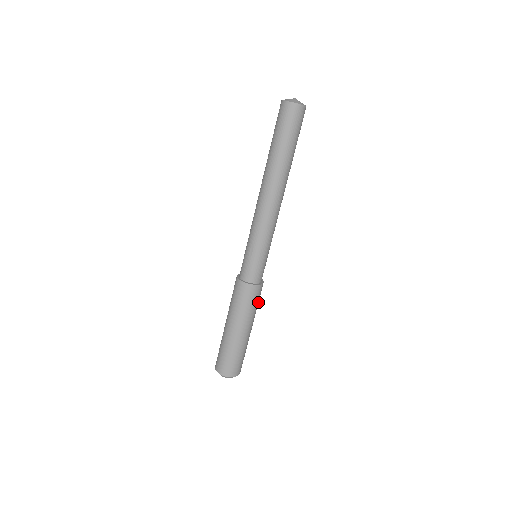
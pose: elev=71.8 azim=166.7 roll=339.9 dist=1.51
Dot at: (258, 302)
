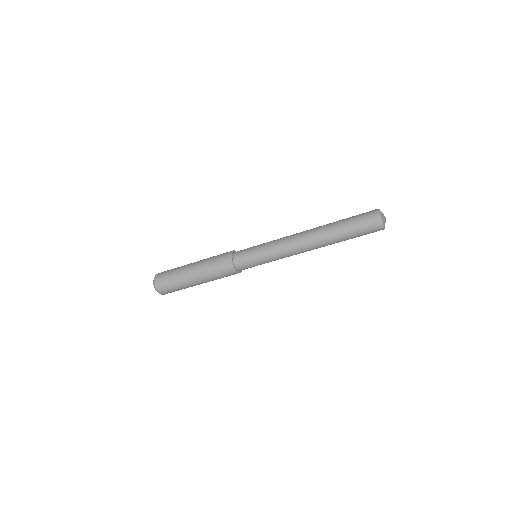
Dot at: occluded
